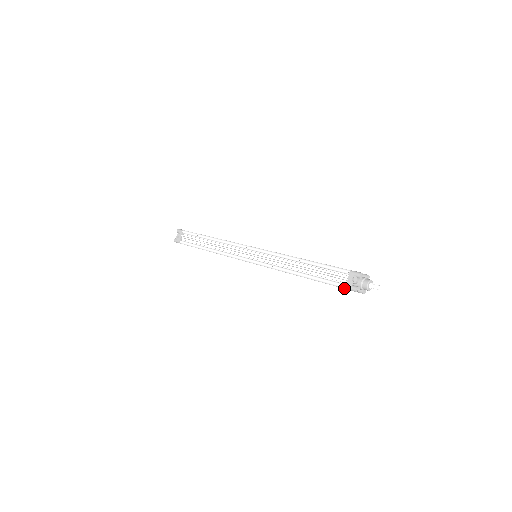
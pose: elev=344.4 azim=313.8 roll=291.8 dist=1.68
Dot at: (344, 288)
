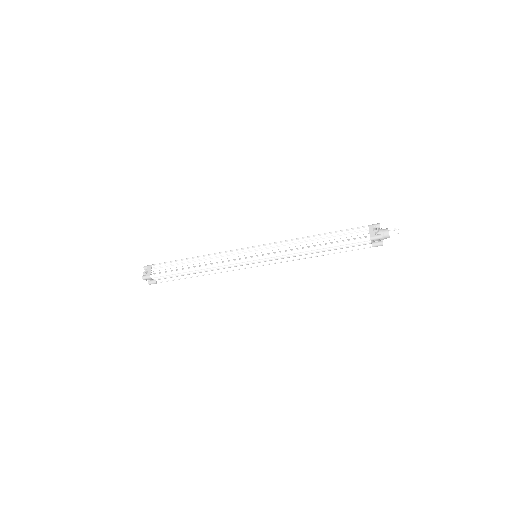
Dot at: (368, 240)
